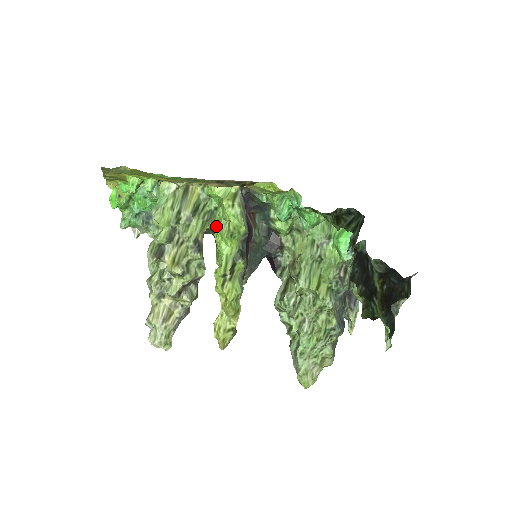
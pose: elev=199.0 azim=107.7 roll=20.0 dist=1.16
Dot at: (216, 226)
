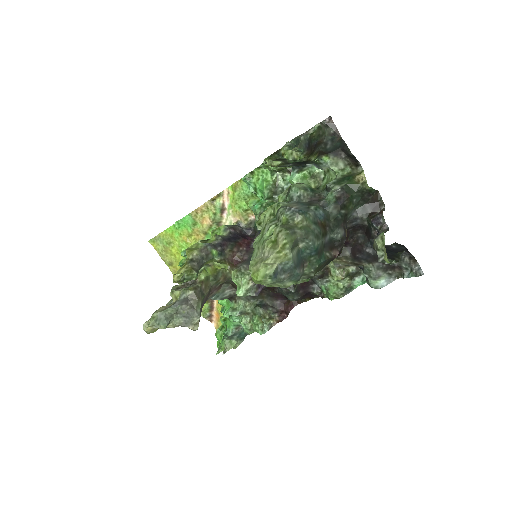
Dot at: occluded
